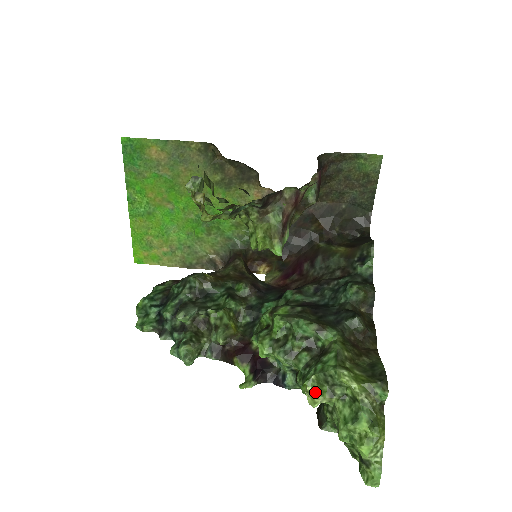
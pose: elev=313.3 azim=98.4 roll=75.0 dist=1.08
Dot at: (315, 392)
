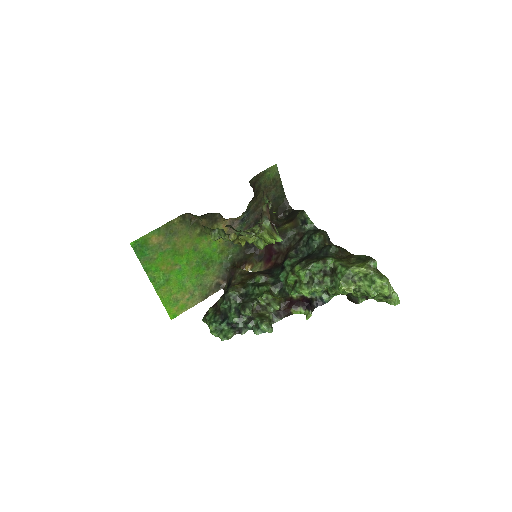
Dot at: (347, 287)
